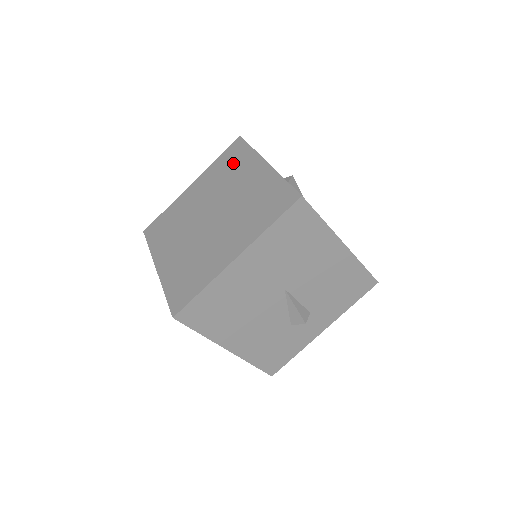
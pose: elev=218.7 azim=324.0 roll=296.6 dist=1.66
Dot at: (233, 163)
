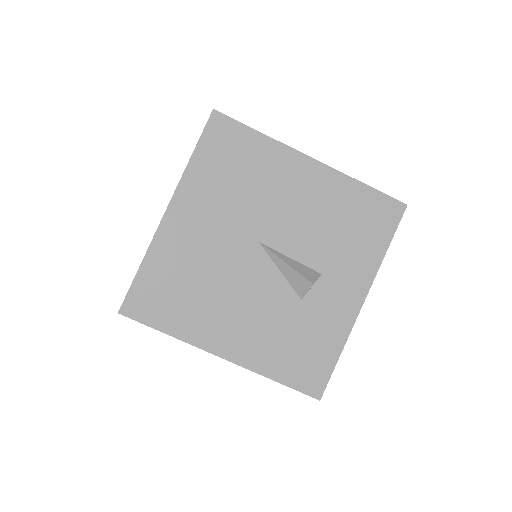
Dot at: occluded
